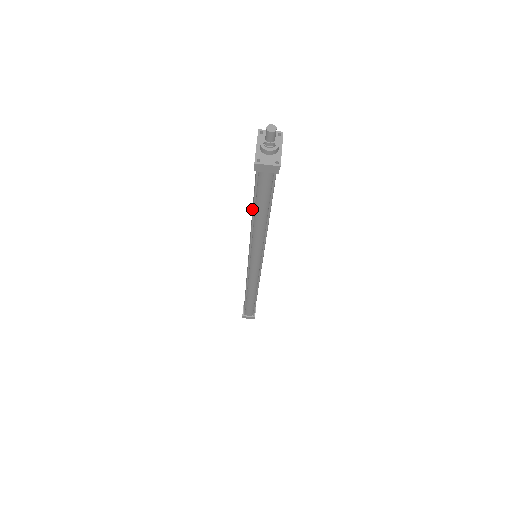
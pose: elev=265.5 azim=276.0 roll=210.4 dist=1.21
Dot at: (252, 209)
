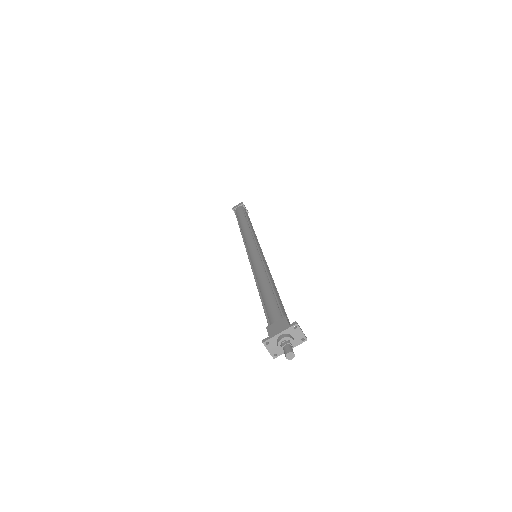
Dot at: (264, 287)
